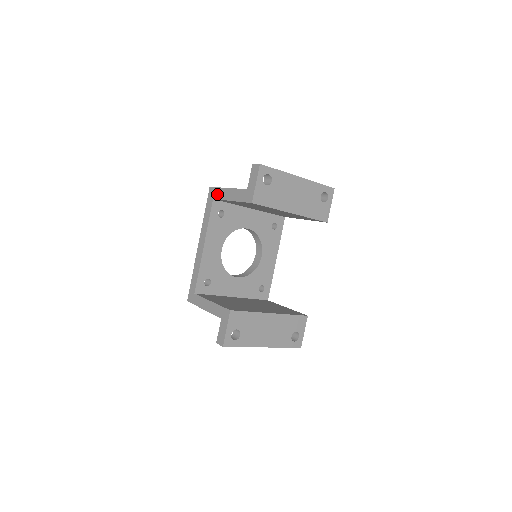
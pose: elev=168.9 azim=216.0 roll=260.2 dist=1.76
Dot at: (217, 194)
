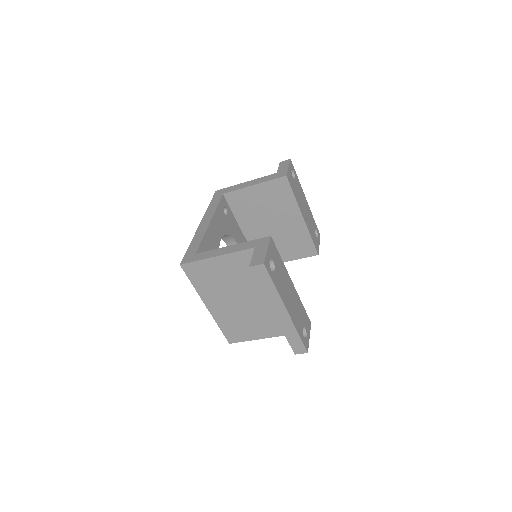
Dot at: (230, 189)
